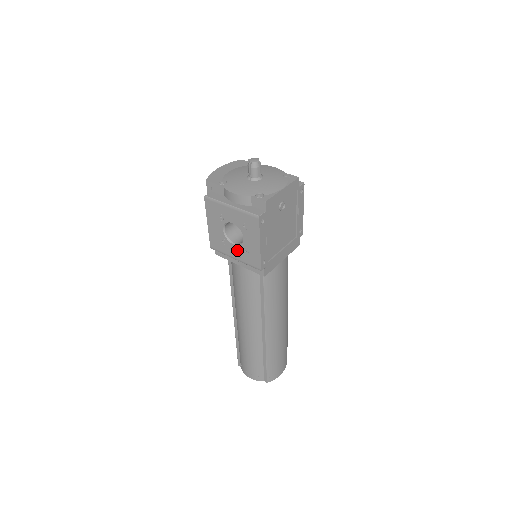
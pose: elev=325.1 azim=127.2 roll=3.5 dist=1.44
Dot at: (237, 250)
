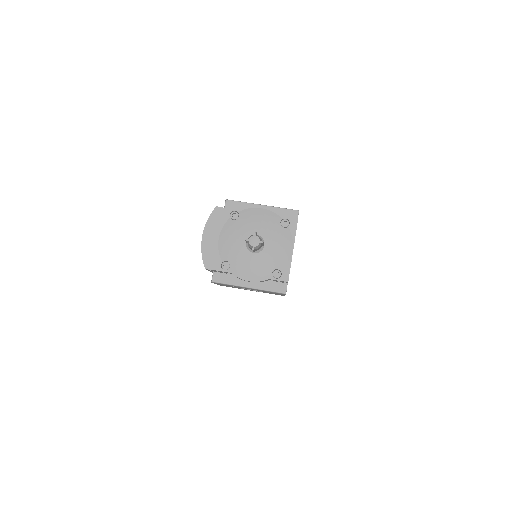
Dot at: occluded
